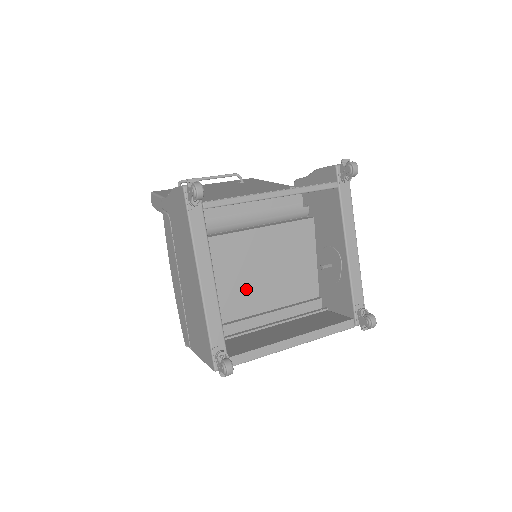
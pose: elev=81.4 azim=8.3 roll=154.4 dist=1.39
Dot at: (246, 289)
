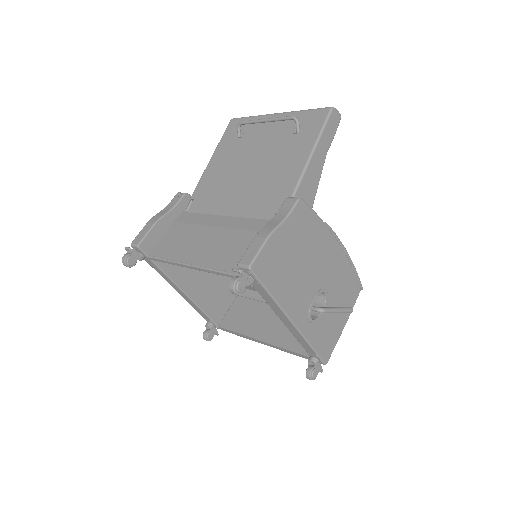
Dot at: occluded
